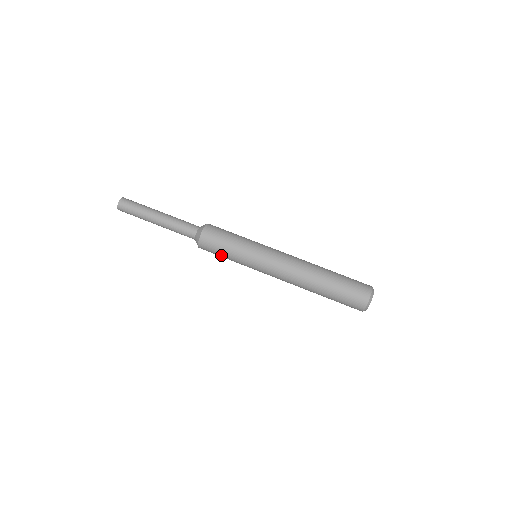
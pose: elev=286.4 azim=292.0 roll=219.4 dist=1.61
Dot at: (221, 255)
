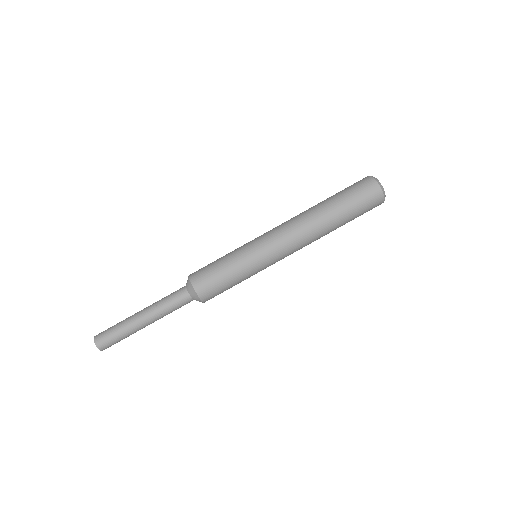
Dot at: (227, 285)
